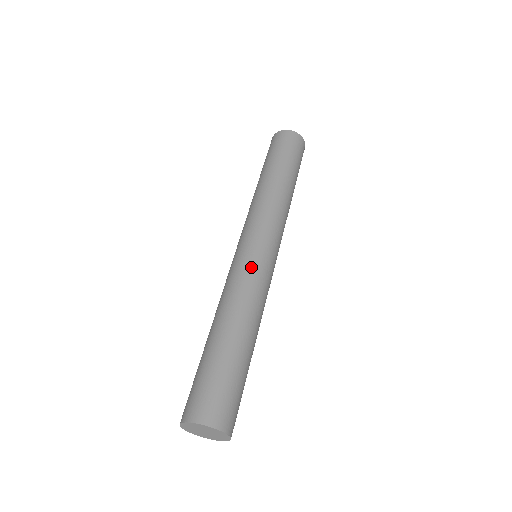
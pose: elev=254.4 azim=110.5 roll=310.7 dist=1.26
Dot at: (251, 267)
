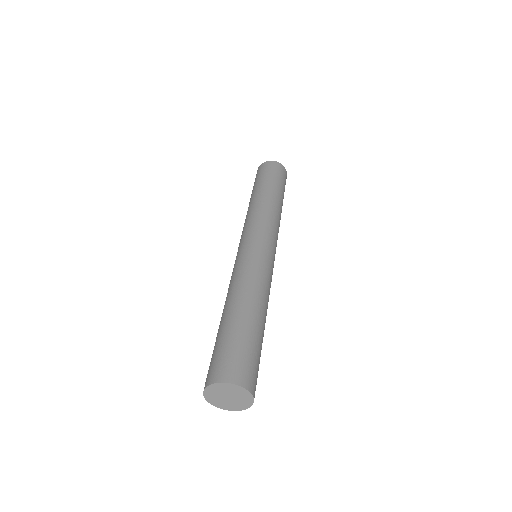
Dot at: (254, 259)
